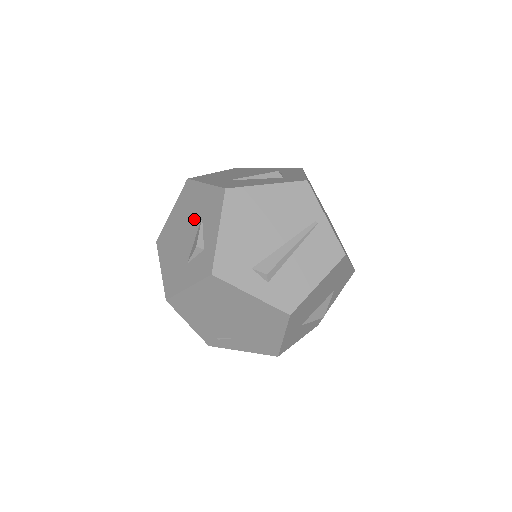
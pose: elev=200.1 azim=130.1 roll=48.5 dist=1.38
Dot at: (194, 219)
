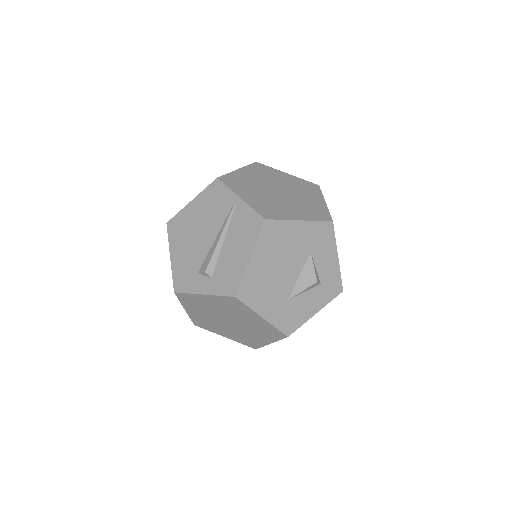
Dot at: occluded
